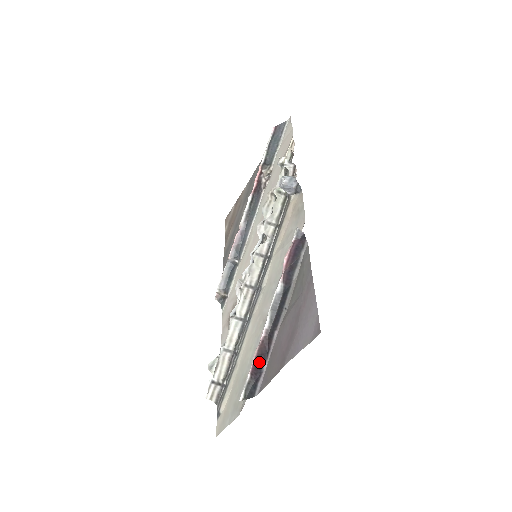
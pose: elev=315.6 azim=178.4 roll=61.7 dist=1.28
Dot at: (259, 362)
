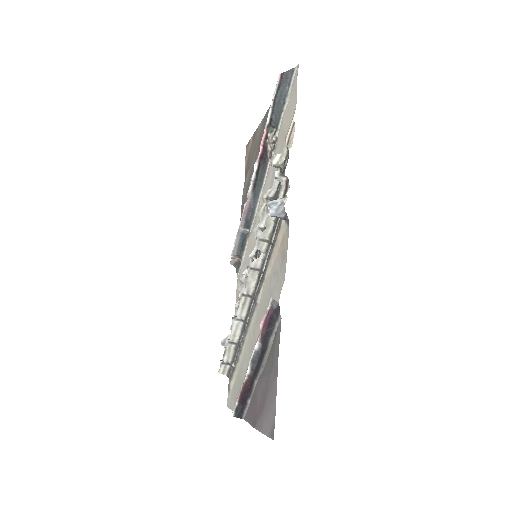
Dot at: (244, 397)
